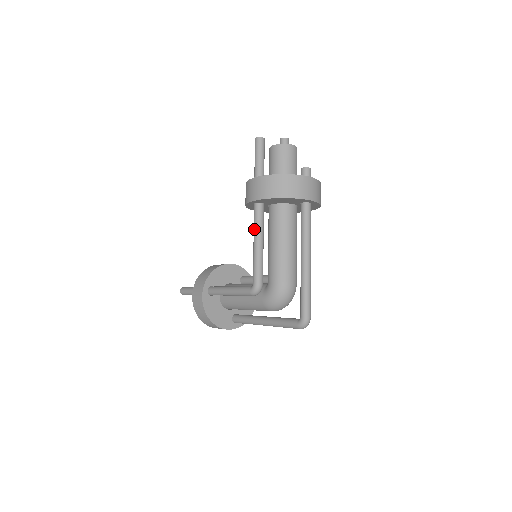
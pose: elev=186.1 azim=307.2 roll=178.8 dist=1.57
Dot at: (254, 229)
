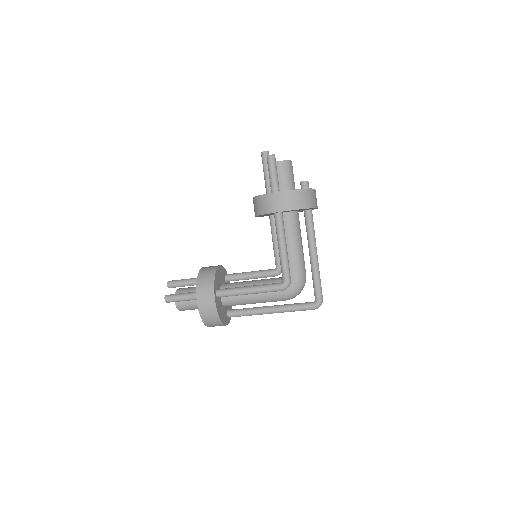
Dot at: (280, 235)
